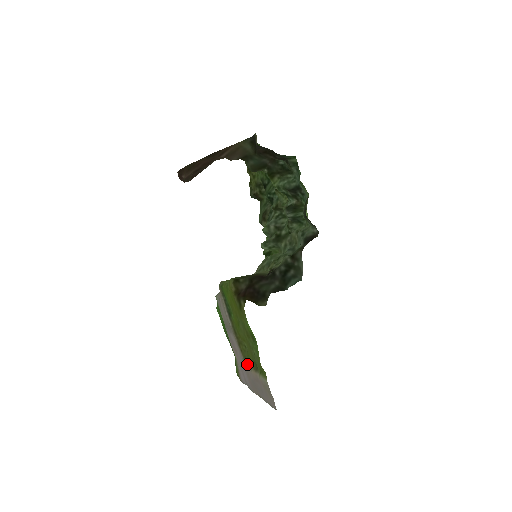
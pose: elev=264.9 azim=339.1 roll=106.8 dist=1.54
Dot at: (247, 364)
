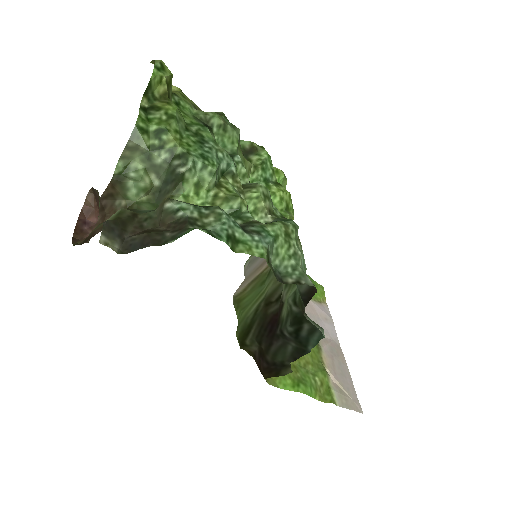
Dot at: occluded
